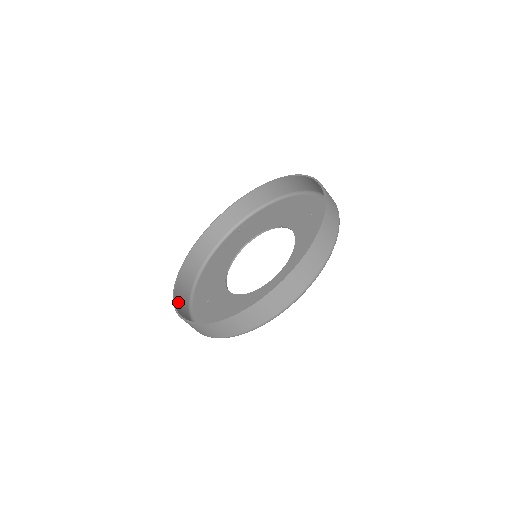
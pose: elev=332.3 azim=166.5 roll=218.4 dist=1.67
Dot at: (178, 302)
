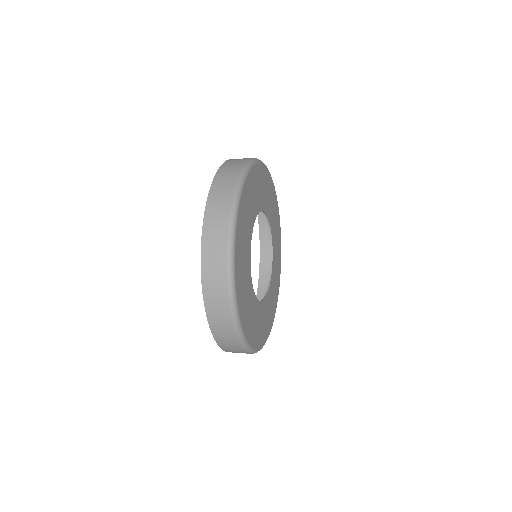
Dot at: occluded
